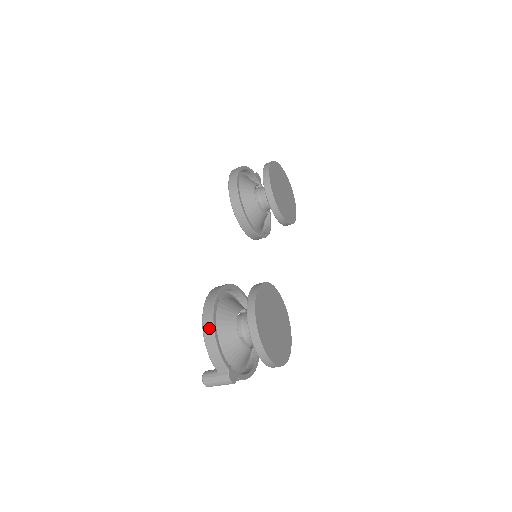
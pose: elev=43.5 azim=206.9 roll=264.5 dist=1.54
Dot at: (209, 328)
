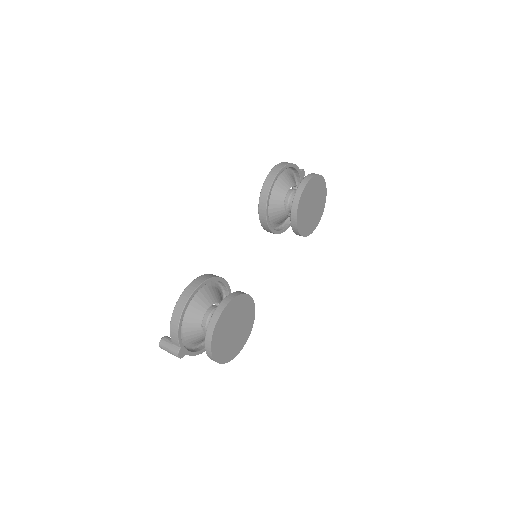
Dot at: (178, 312)
